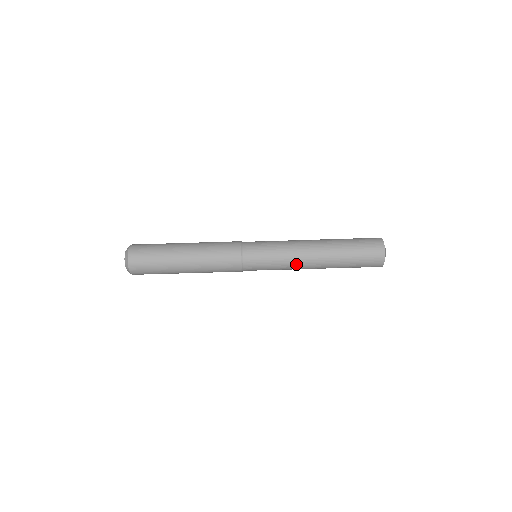
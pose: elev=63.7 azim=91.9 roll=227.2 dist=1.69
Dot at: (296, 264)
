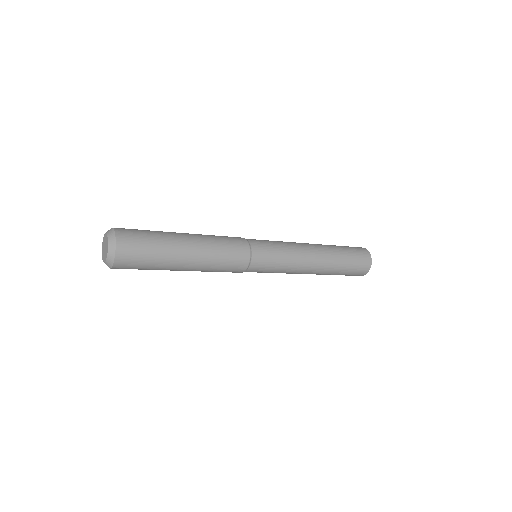
Dot at: (298, 270)
